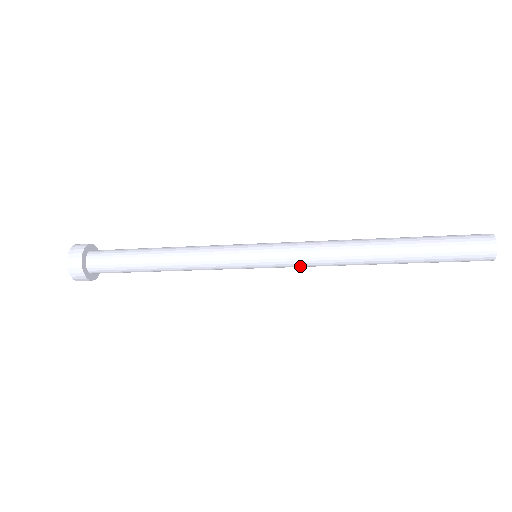
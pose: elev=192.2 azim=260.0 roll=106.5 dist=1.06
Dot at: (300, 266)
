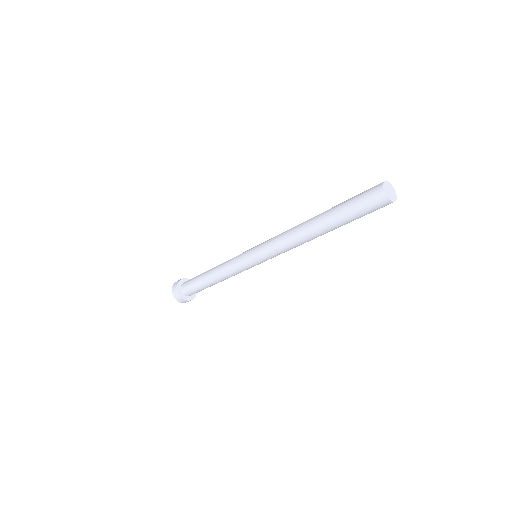
Dot at: (276, 253)
